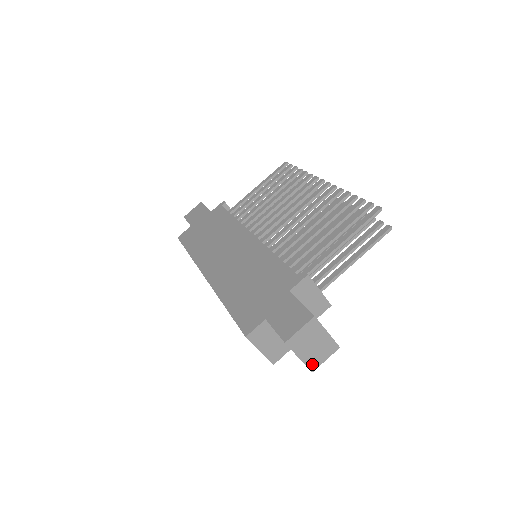
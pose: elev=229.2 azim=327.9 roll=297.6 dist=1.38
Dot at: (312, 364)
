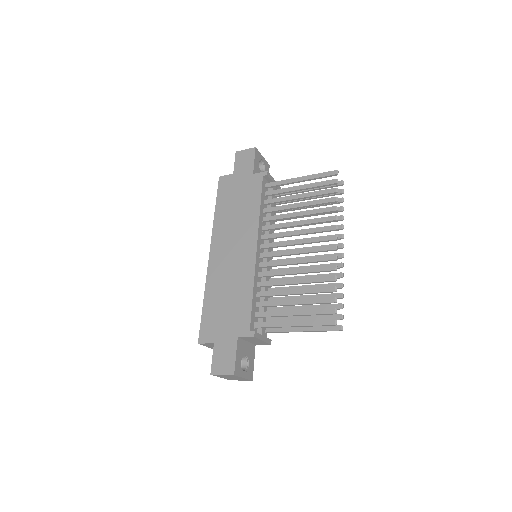
Dot at: (230, 379)
